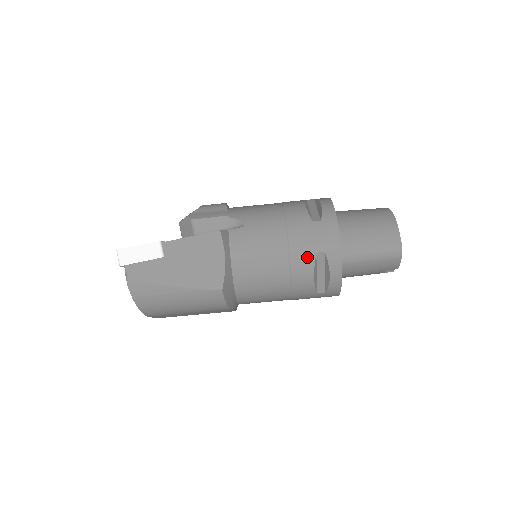
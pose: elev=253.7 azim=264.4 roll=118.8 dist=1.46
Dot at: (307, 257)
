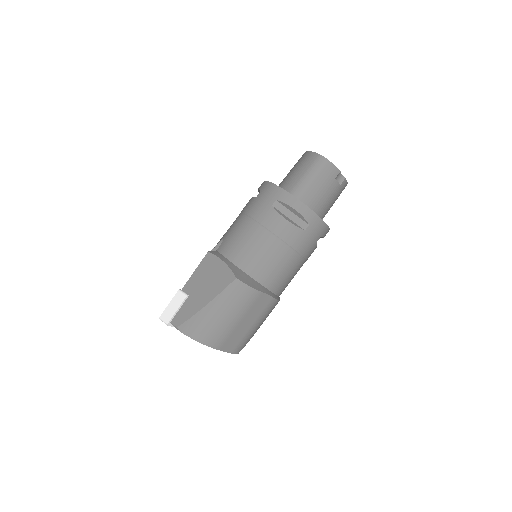
Dot at: (269, 213)
